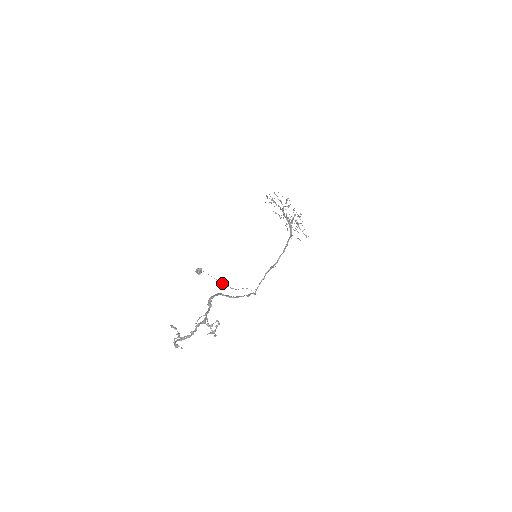
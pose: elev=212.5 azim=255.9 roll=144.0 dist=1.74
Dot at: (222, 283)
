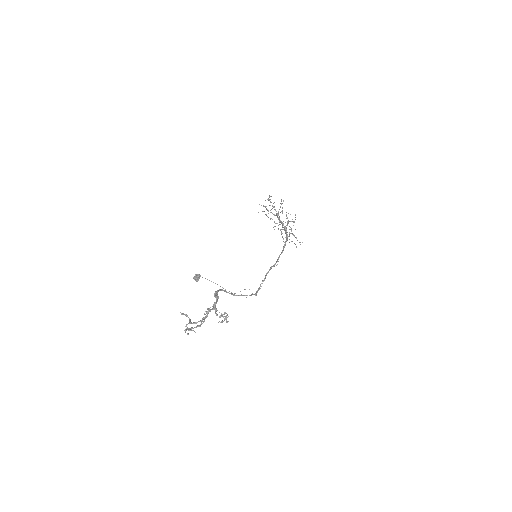
Dot at: (222, 287)
